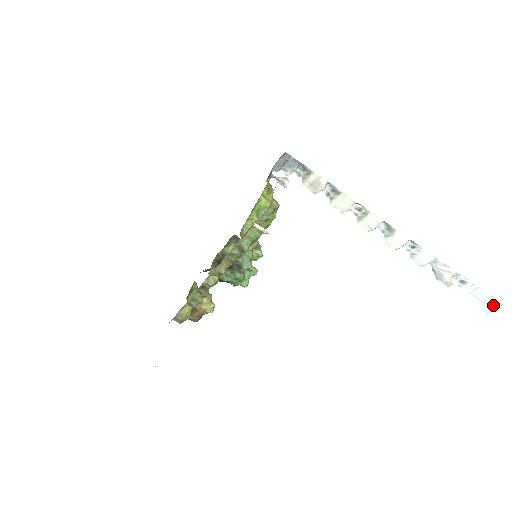
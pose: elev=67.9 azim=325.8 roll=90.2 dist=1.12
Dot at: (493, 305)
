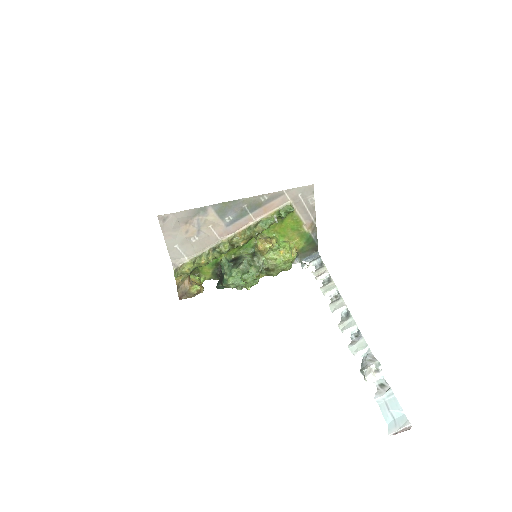
Dot at: (401, 423)
